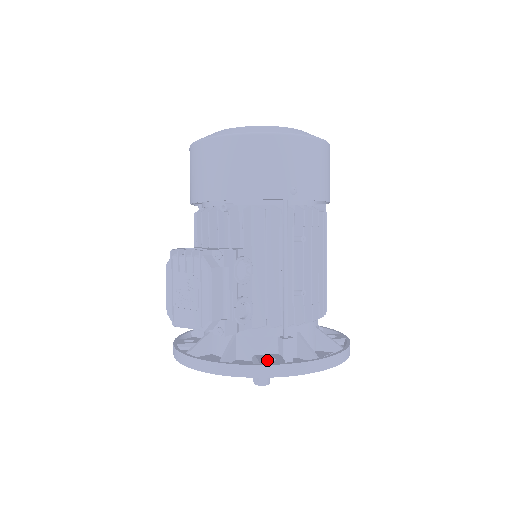
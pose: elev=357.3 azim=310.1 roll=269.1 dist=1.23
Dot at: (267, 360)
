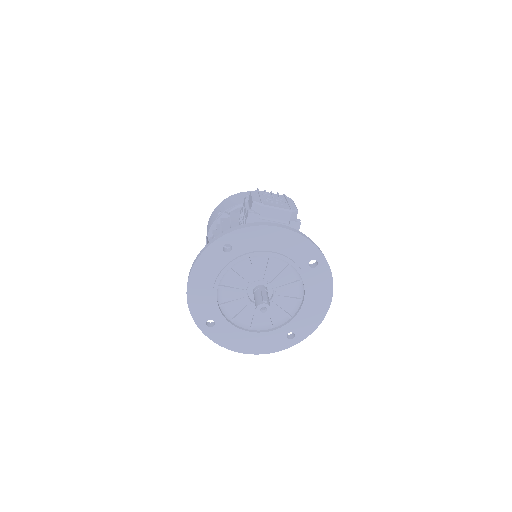
Dot at: occluded
